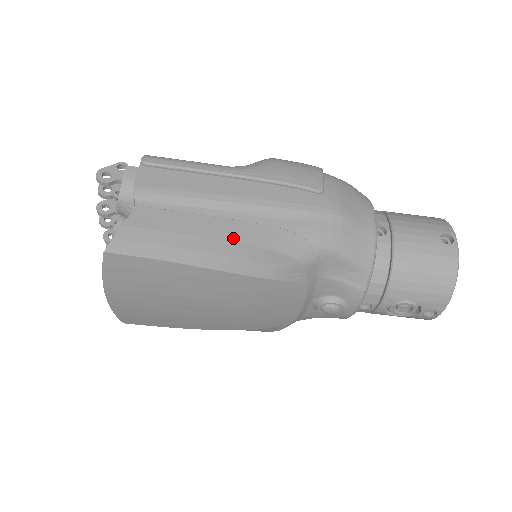
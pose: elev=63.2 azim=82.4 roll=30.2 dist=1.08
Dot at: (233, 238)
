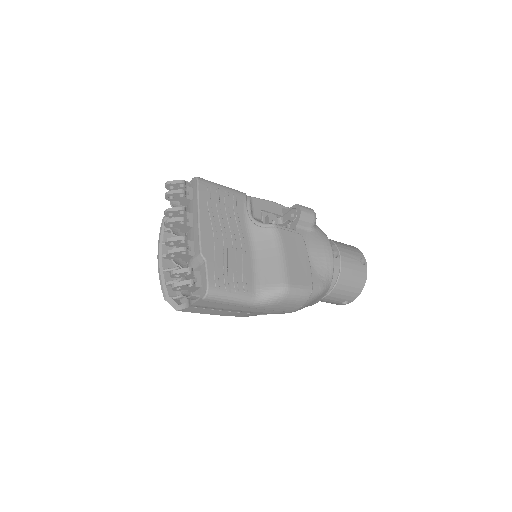
Dot at: occluded
